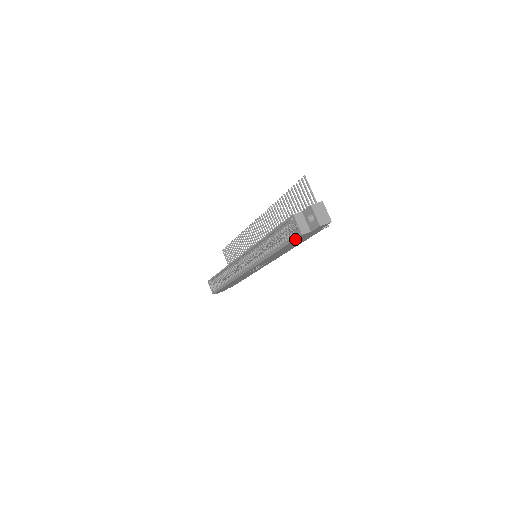
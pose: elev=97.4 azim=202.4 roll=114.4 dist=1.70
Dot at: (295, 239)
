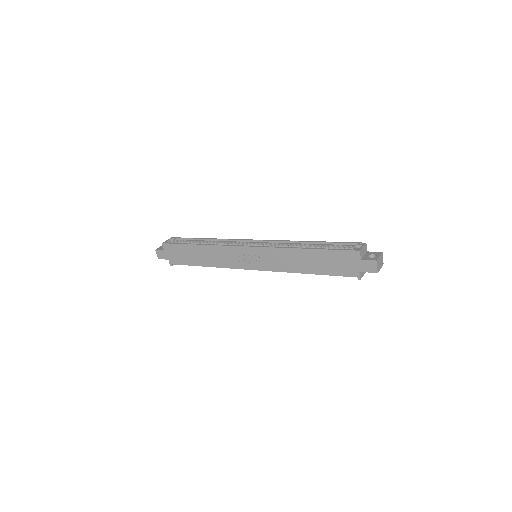
Dot at: (347, 250)
